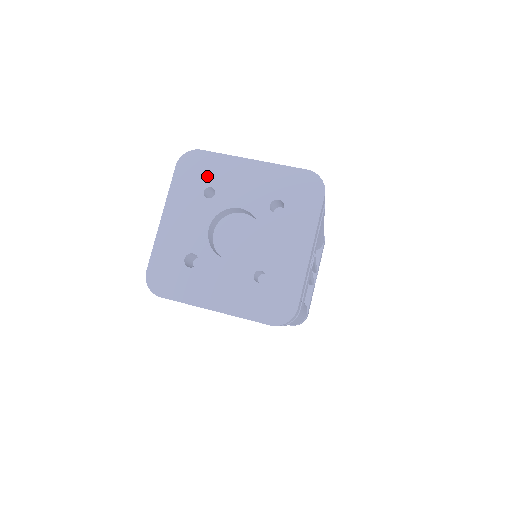
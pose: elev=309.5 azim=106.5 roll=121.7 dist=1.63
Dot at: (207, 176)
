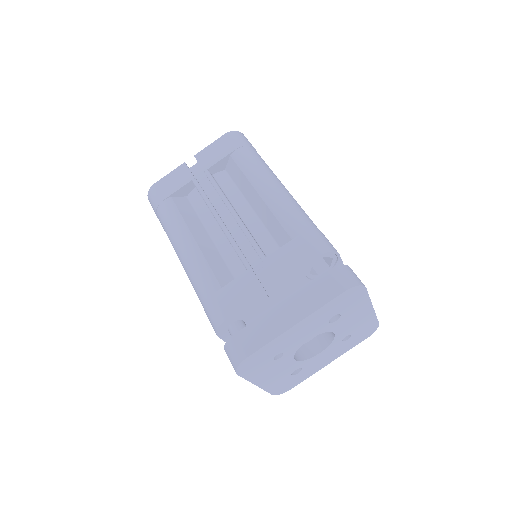
Dot at: (268, 356)
